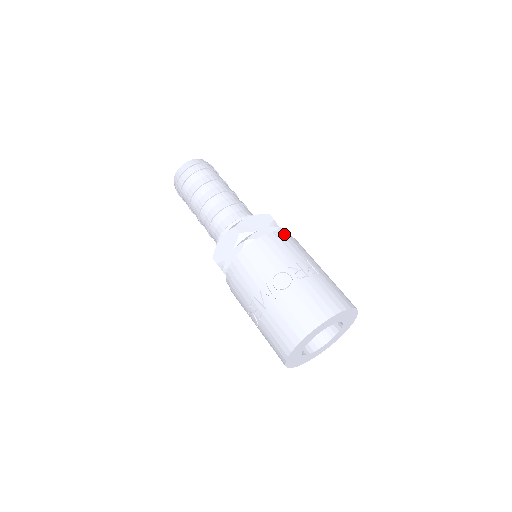
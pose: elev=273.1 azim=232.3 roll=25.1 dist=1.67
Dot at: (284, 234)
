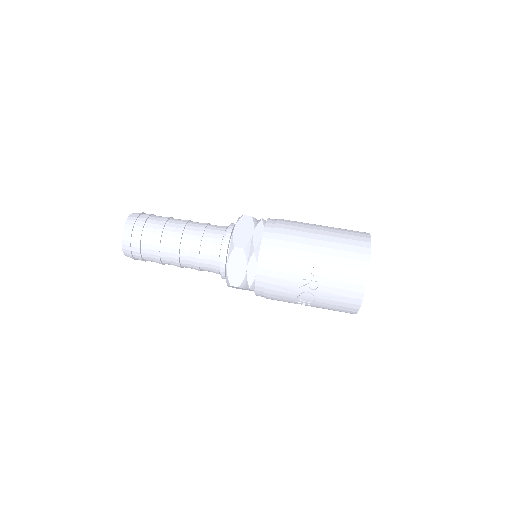
Dot at: (264, 255)
